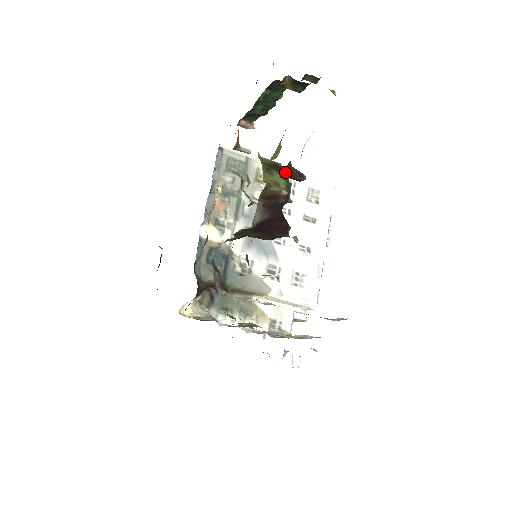
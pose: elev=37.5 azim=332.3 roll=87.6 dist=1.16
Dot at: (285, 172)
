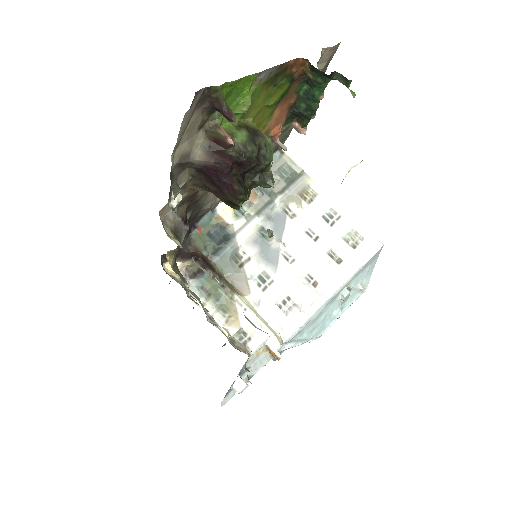
Dot at: (214, 102)
